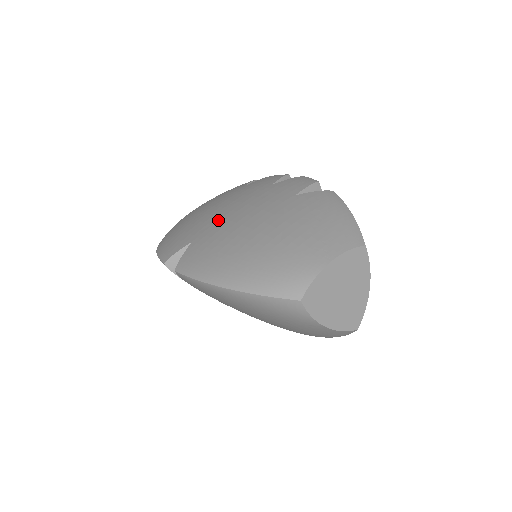
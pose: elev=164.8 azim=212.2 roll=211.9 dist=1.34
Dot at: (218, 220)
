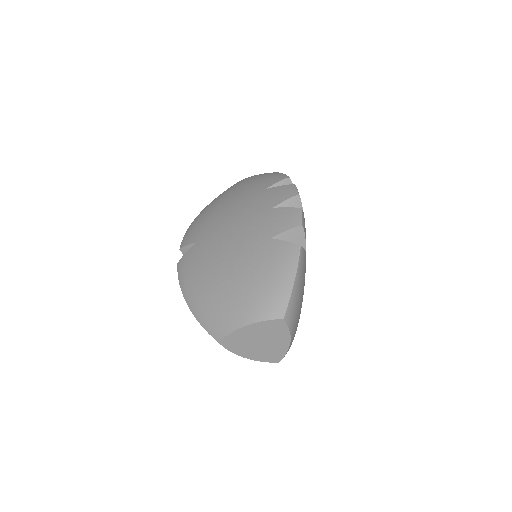
Dot at: (219, 230)
